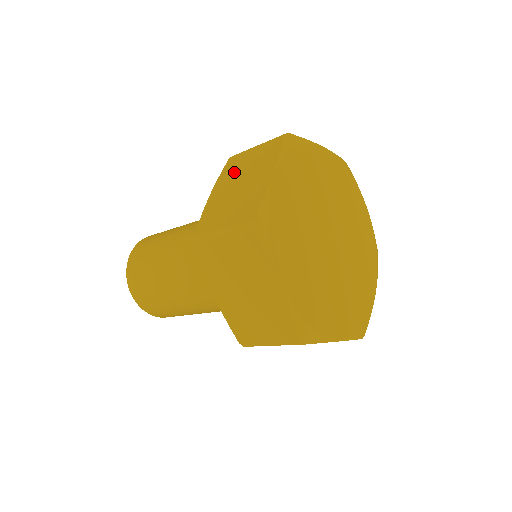
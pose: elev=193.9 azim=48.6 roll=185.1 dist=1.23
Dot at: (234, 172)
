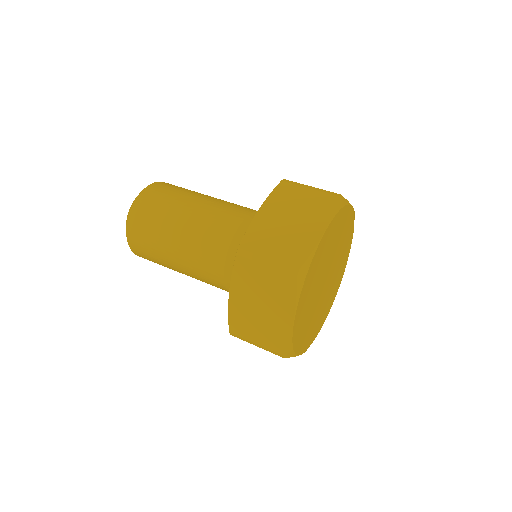
Dot at: (285, 203)
